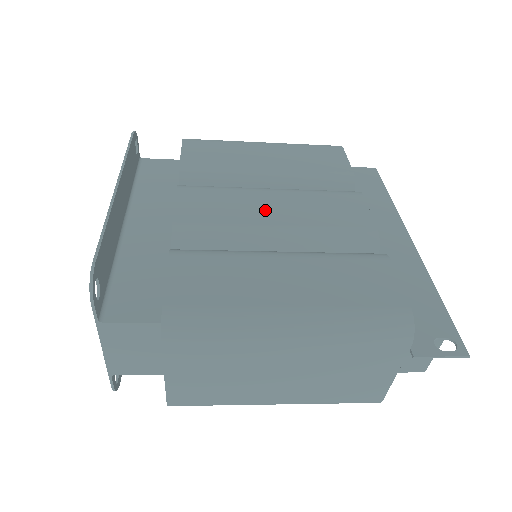
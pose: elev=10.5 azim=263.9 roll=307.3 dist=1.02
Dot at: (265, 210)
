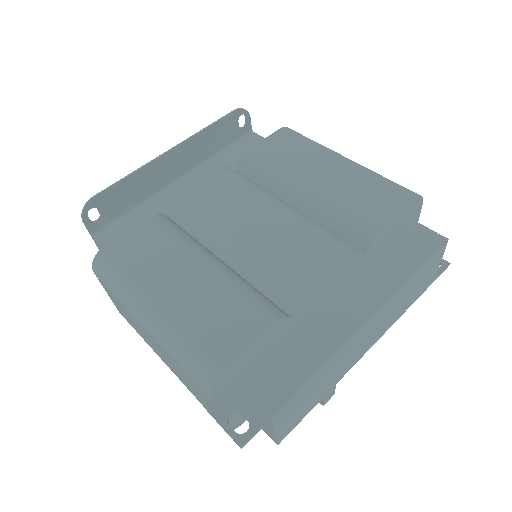
Dot at: (248, 221)
